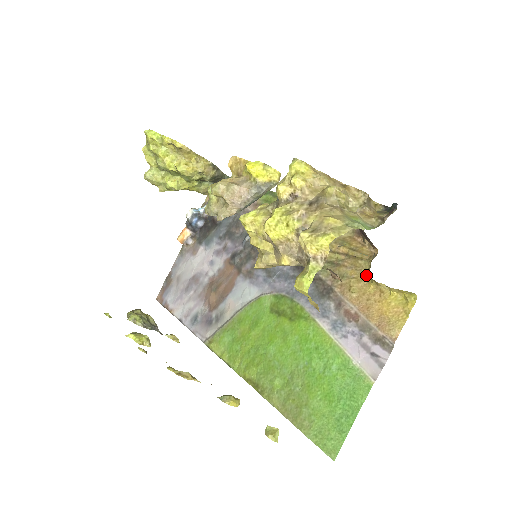
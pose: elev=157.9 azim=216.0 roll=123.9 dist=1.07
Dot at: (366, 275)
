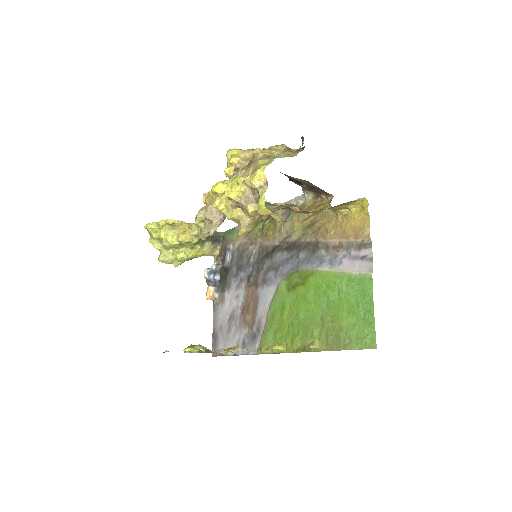
Dot at: (332, 215)
